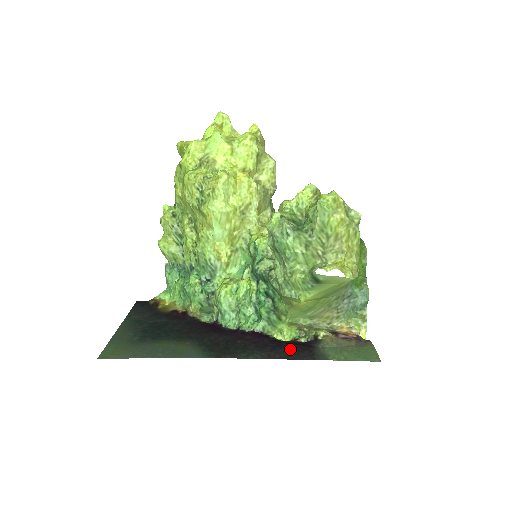
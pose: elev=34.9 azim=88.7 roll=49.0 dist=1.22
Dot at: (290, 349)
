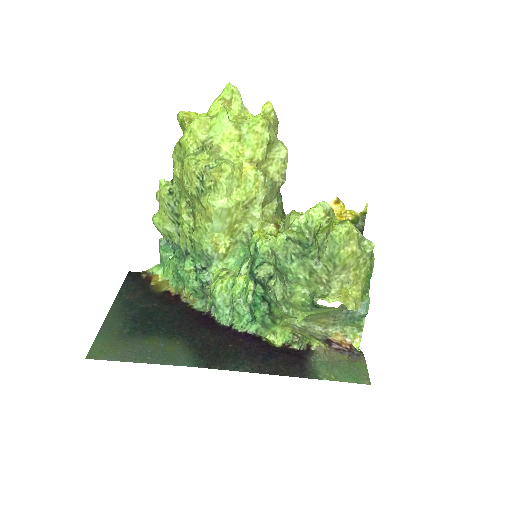
Dot at: (281, 361)
